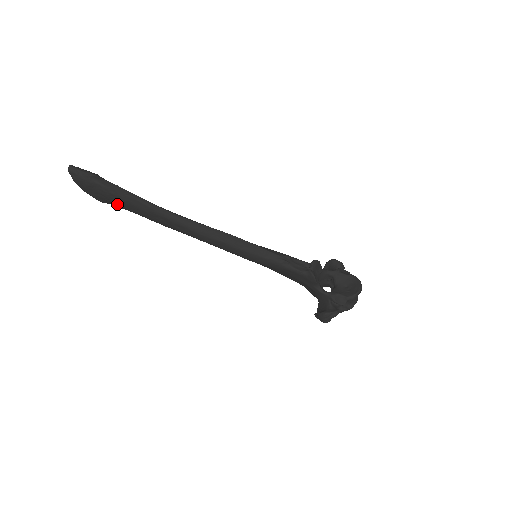
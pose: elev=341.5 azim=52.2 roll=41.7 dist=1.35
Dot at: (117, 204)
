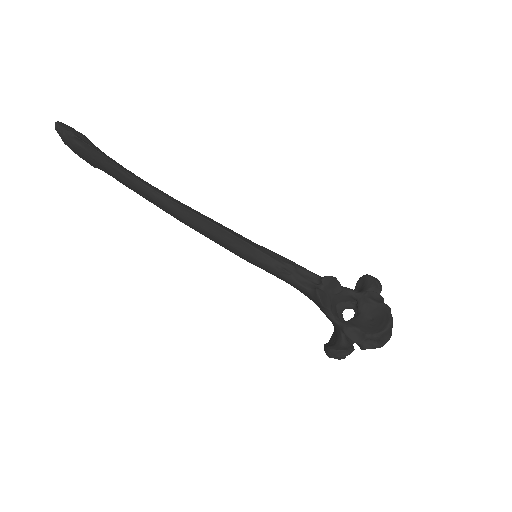
Dot at: (104, 171)
